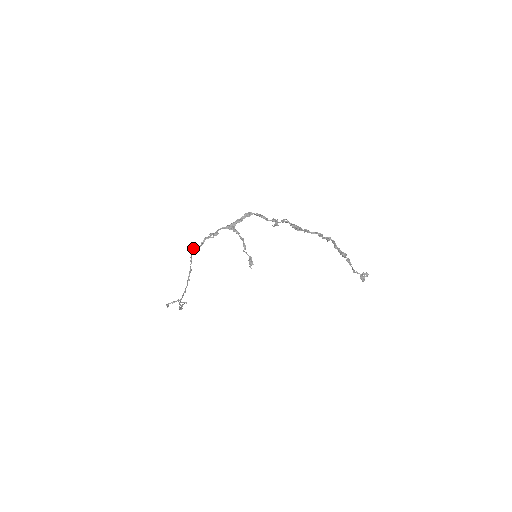
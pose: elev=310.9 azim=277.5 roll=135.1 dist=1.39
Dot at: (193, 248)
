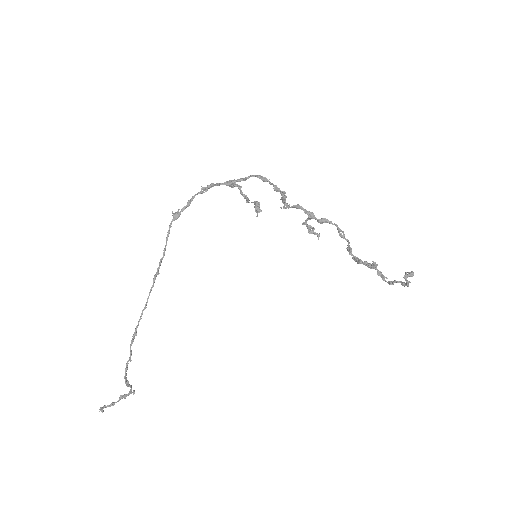
Dot at: (174, 213)
